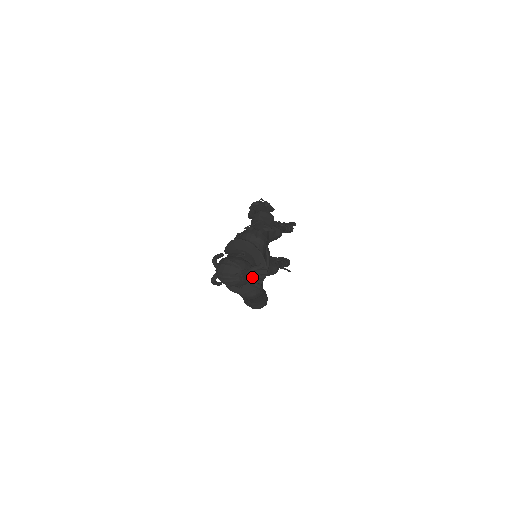
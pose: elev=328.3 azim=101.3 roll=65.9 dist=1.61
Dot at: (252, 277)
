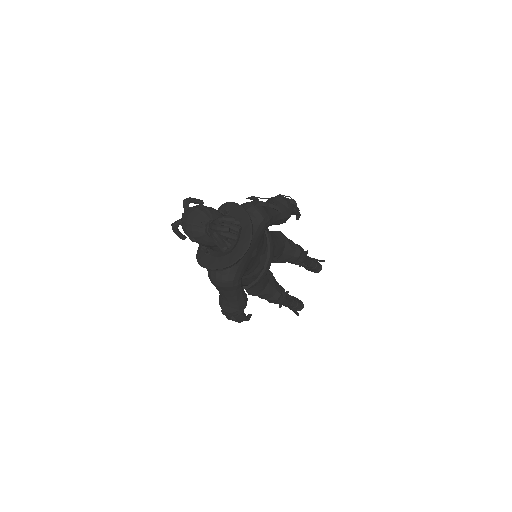
Dot at: (218, 226)
